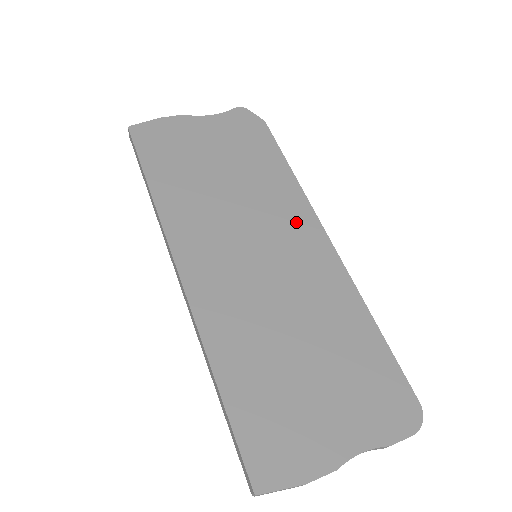
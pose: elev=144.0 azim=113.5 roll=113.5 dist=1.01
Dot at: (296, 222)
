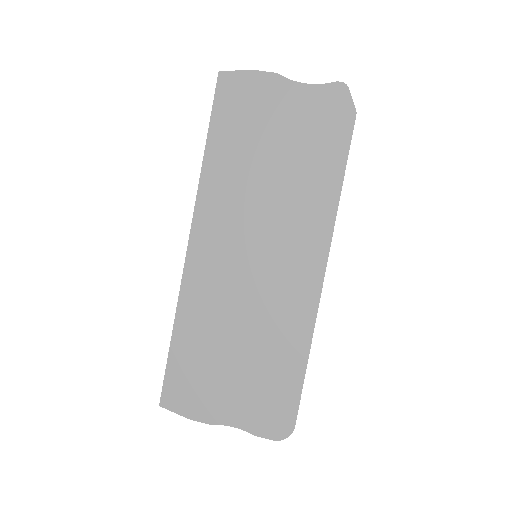
Dot at: (307, 244)
